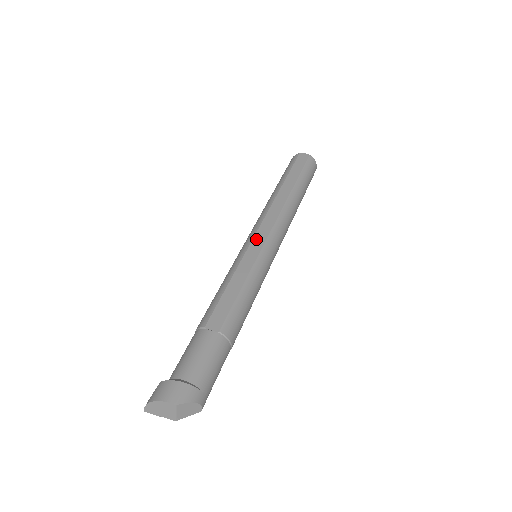
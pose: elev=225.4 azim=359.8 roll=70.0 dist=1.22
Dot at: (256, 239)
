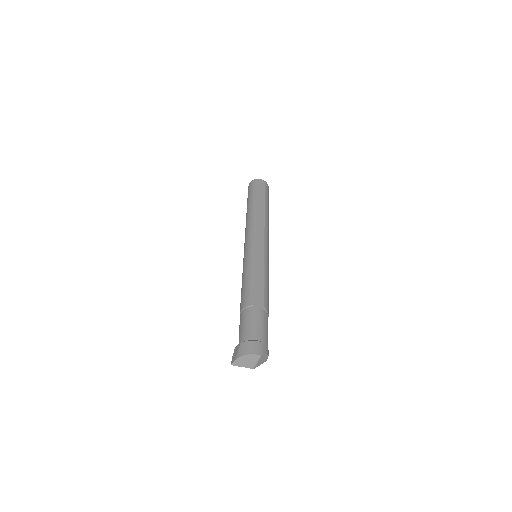
Dot at: (257, 243)
